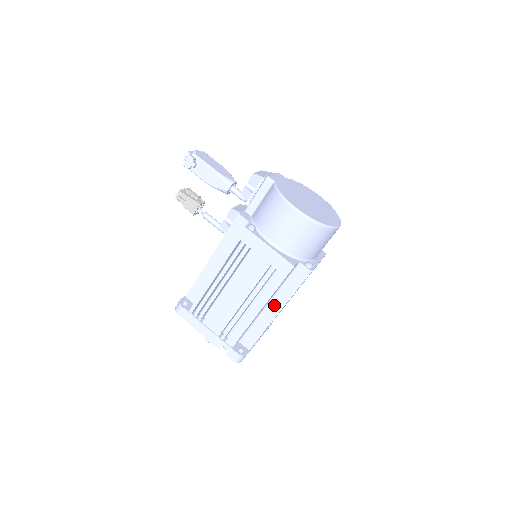
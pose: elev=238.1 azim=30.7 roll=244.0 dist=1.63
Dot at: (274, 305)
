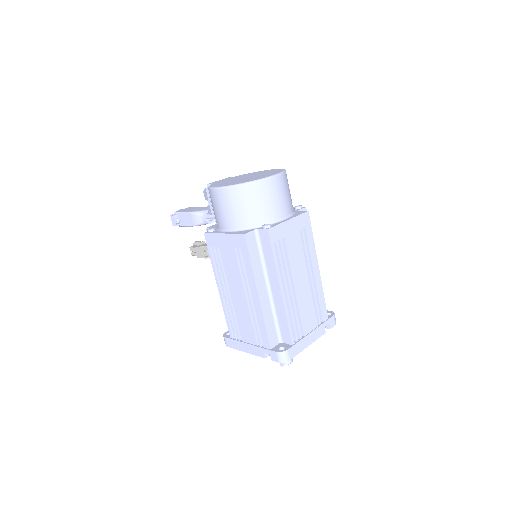
Dot at: (273, 285)
